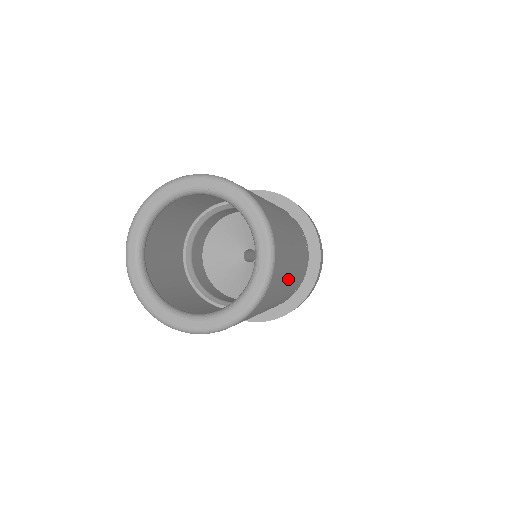
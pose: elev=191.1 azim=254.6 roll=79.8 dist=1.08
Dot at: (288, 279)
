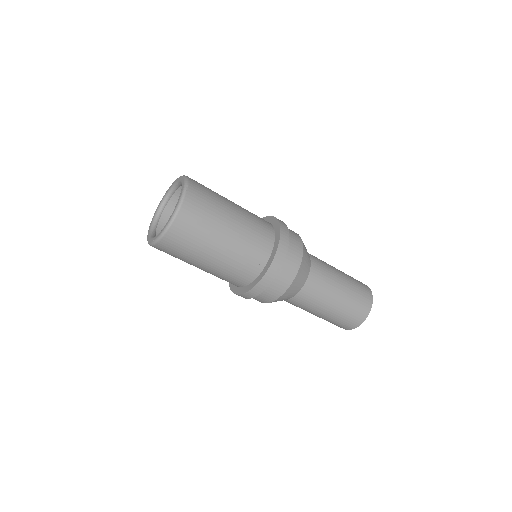
Dot at: (228, 208)
